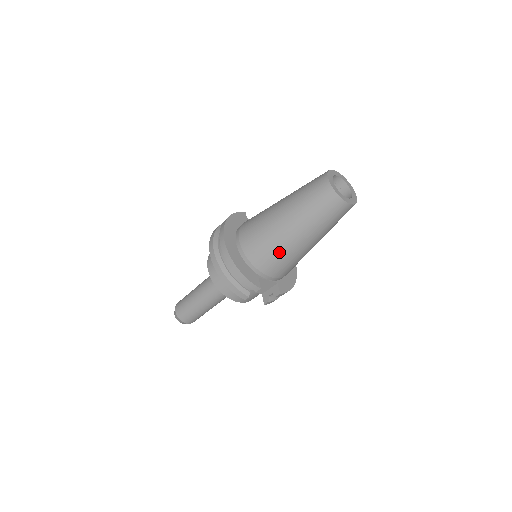
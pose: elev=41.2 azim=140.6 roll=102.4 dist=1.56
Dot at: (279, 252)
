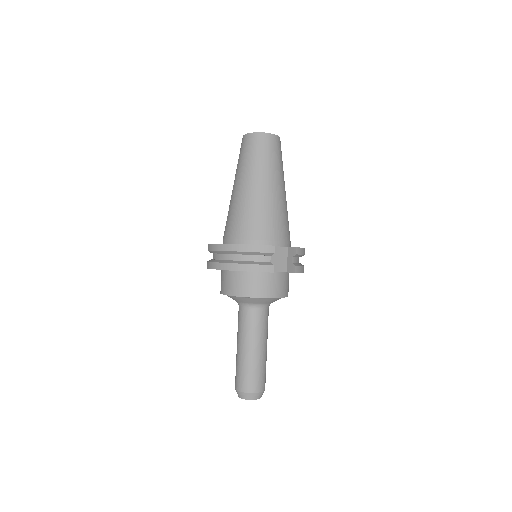
Dot at: (262, 210)
